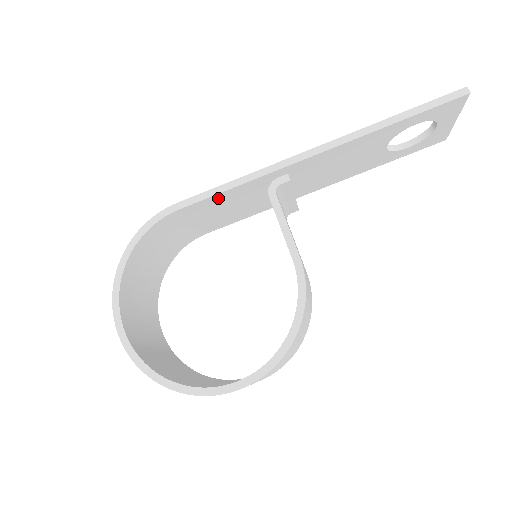
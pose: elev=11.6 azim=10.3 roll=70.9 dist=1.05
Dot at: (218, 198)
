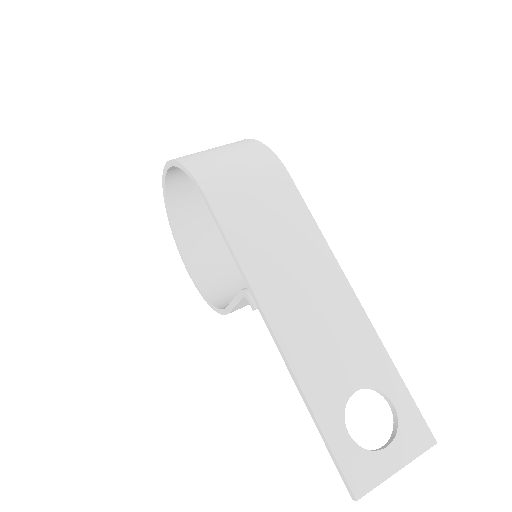
Dot at: (234, 236)
